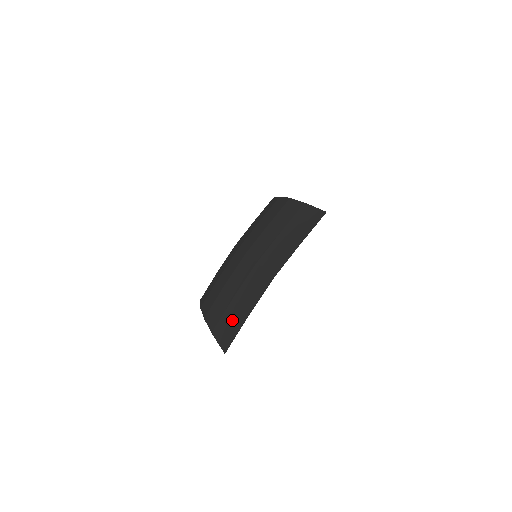
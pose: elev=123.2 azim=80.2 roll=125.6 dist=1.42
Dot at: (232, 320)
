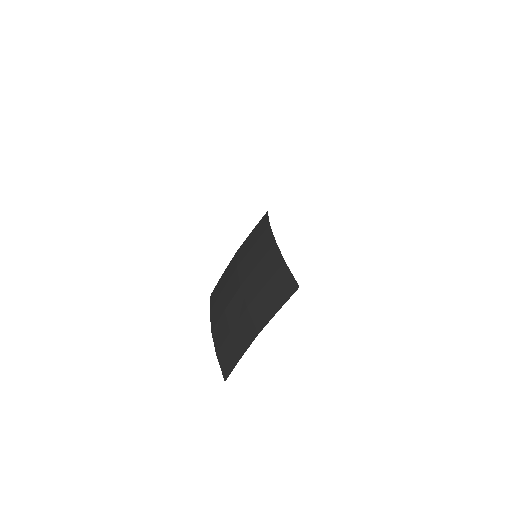
Dot at: (229, 354)
